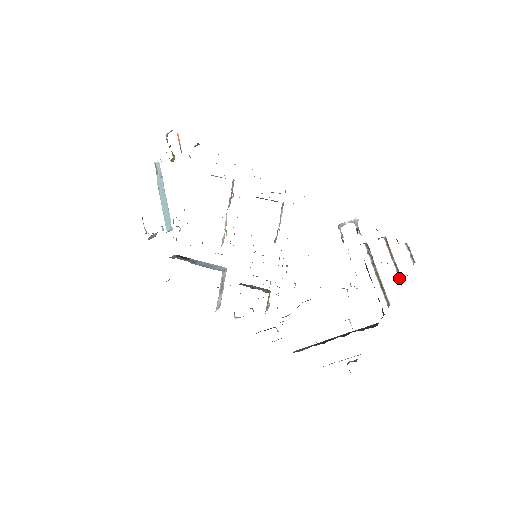
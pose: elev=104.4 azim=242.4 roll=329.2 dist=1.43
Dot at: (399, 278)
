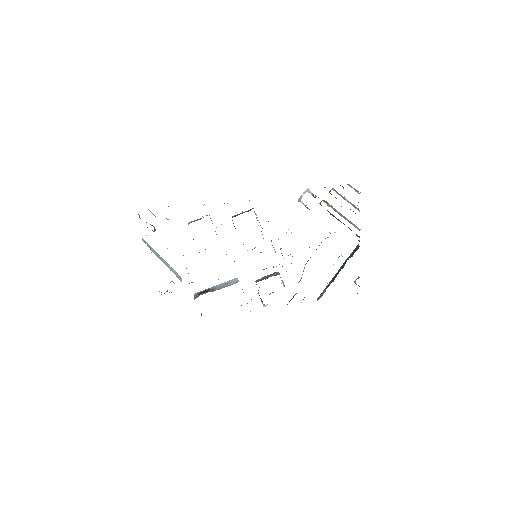
Dot at: (356, 208)
